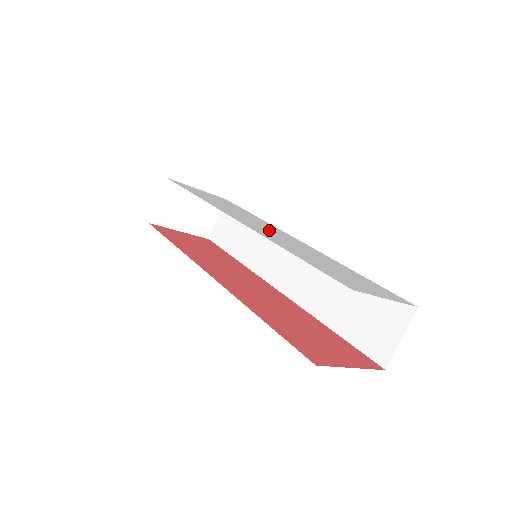
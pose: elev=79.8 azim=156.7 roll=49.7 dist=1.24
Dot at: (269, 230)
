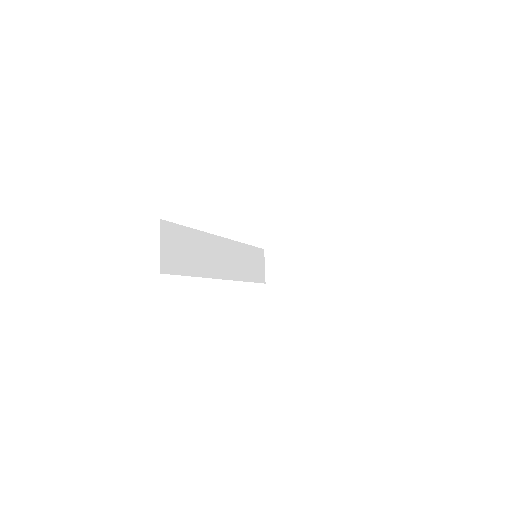
Dot at: occluded
